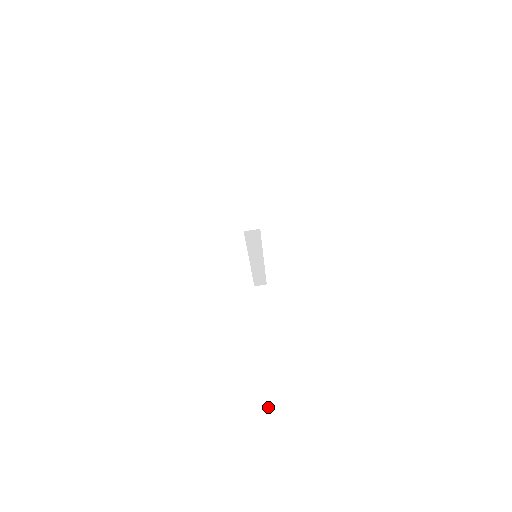
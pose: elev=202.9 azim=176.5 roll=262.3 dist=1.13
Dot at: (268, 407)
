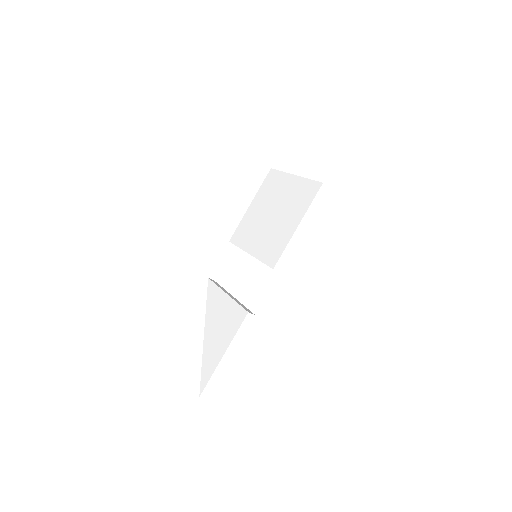
Dot at: (224, 355)
